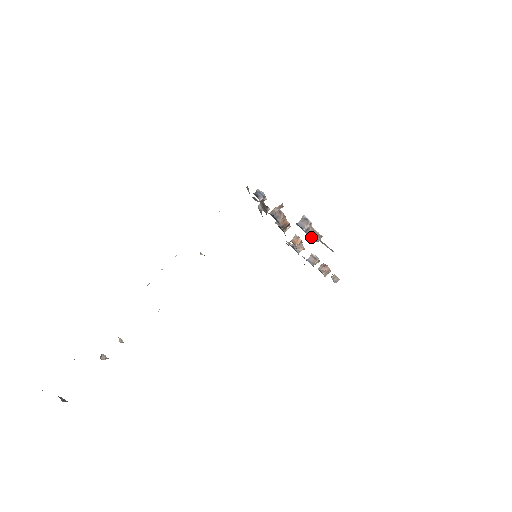
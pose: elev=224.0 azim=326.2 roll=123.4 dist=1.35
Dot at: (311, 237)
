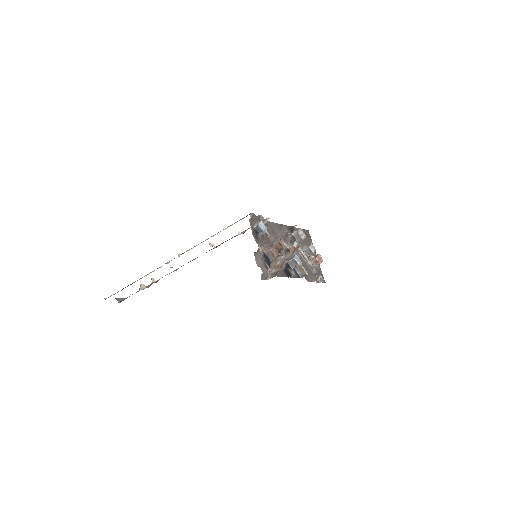
Dot at: (298, 272)
